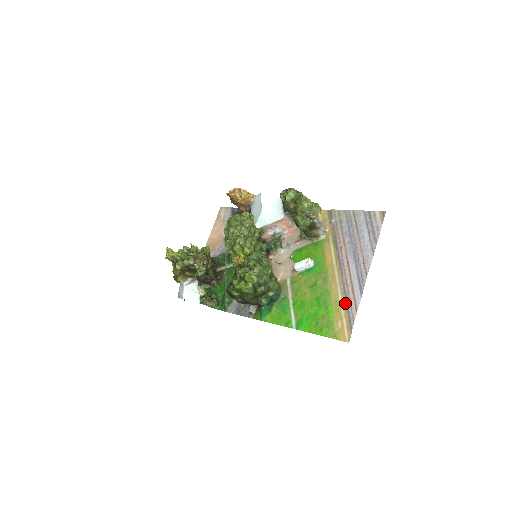
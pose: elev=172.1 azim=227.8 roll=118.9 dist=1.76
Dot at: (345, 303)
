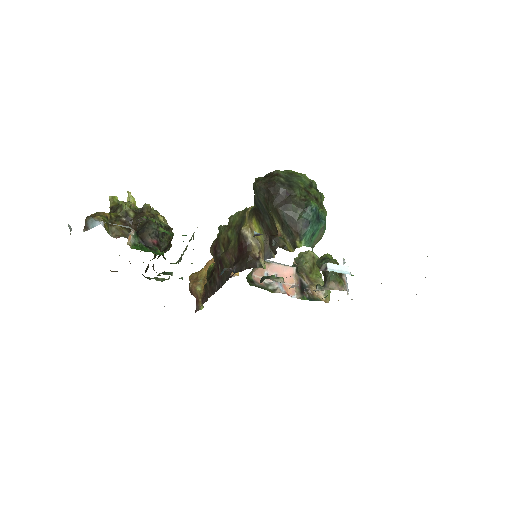
Dot at: occluded
